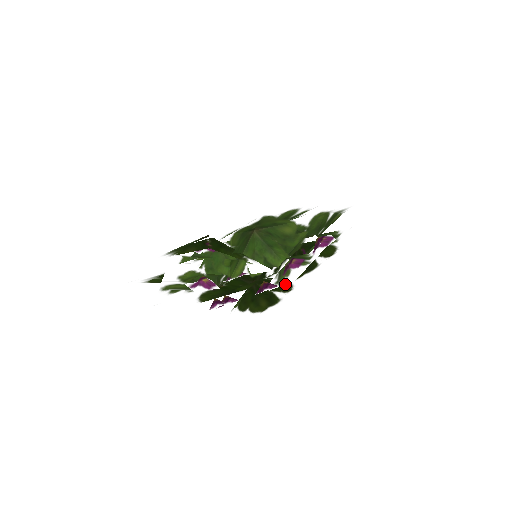
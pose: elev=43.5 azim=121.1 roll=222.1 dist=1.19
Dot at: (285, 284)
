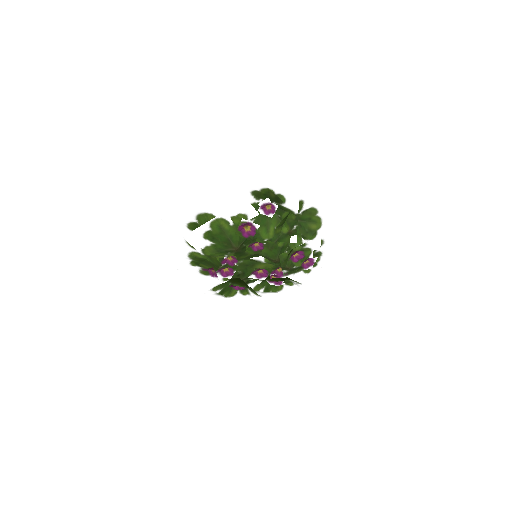
Dot at: occluded
